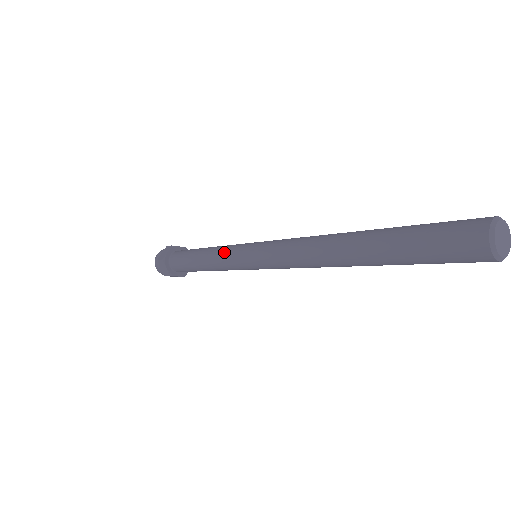
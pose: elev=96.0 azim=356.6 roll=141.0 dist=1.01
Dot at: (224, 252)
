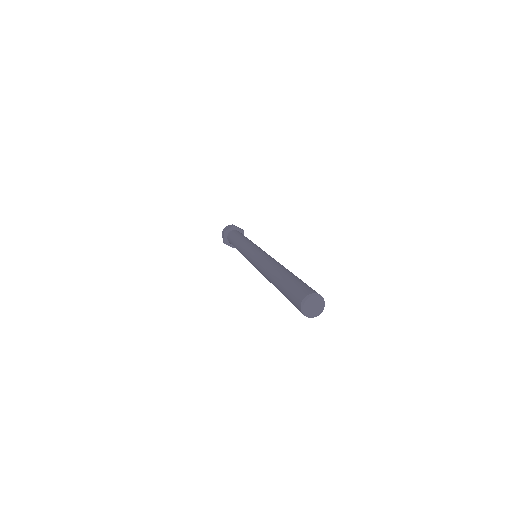
Dot at: (242, 253)
